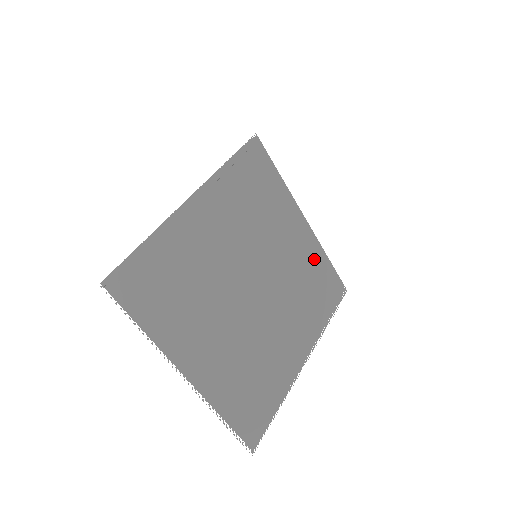
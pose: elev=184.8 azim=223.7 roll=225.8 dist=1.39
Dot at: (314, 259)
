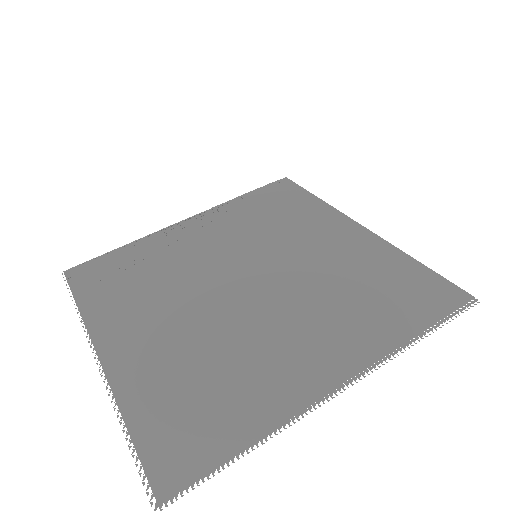
Dot at: (376, 259)
